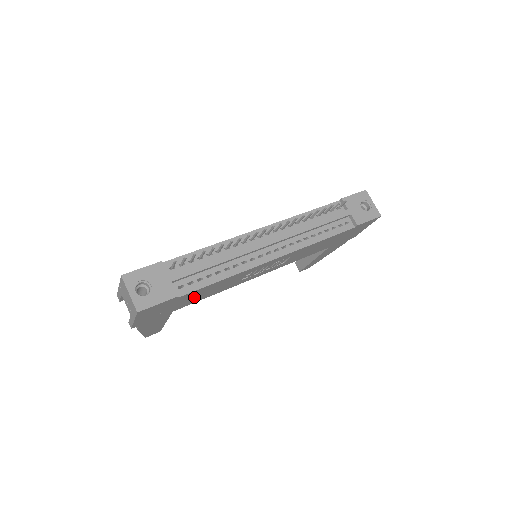
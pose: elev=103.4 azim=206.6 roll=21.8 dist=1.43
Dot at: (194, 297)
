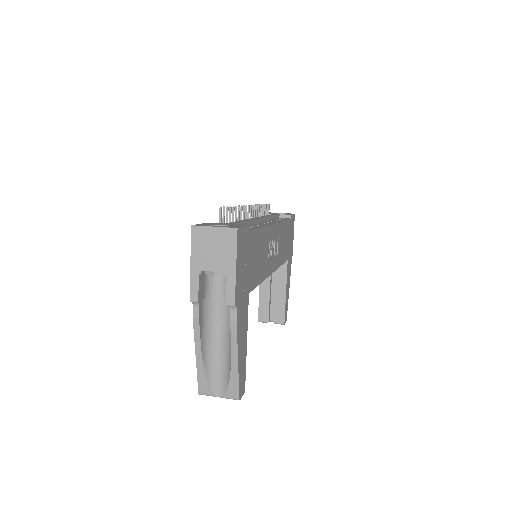
Dot at: (254, 260)
